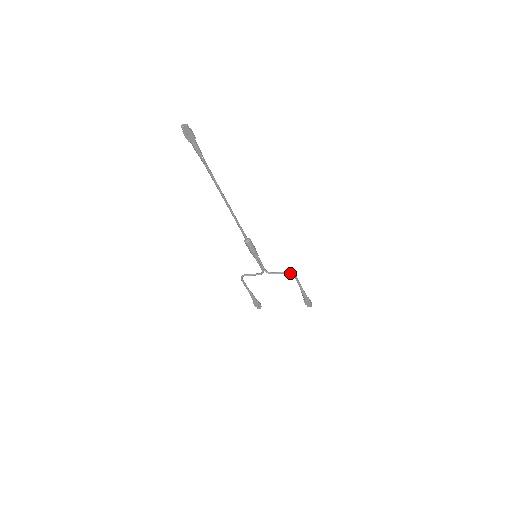
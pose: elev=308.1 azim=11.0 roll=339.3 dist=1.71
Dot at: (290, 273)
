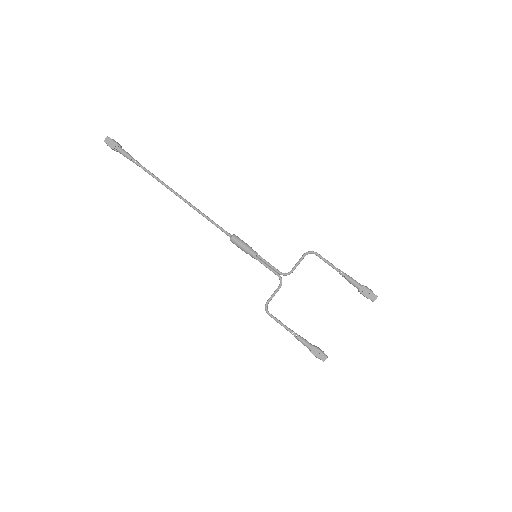
Dot at: (307, 253)
